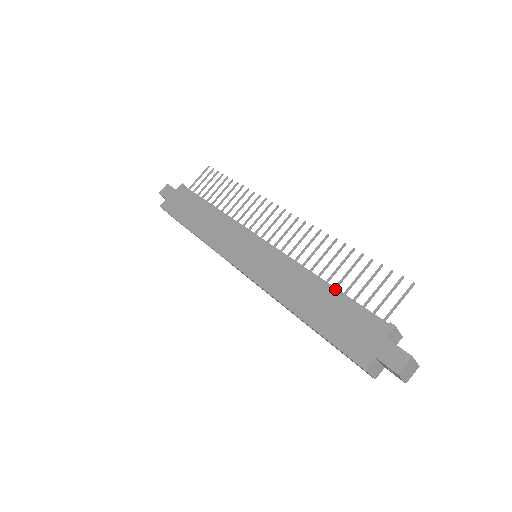
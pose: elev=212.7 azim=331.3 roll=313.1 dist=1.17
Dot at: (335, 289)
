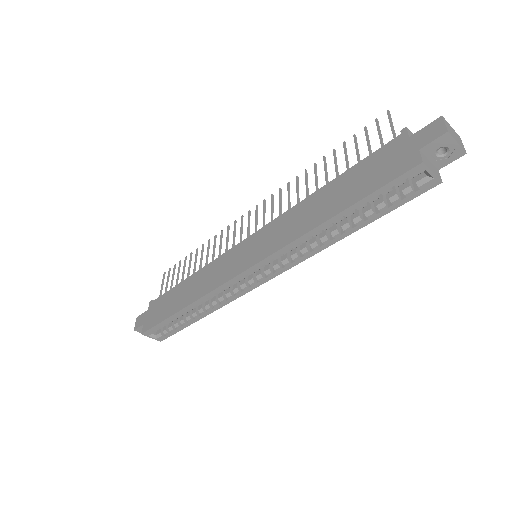
Dot at: occluded
